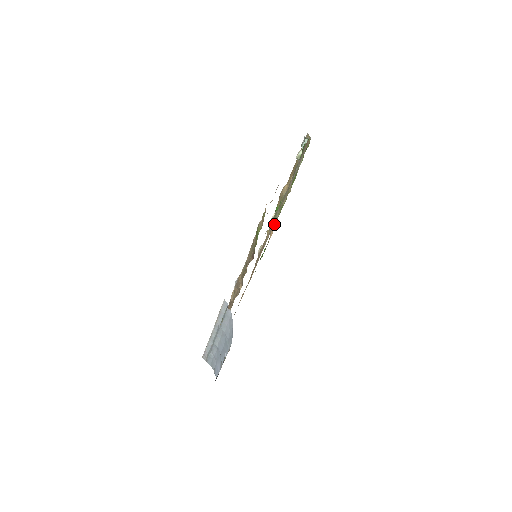
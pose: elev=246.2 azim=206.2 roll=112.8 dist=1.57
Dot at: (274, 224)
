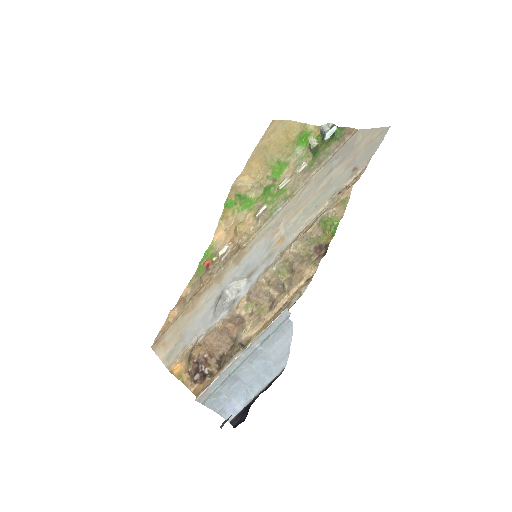
Dot at: (224, 220)
